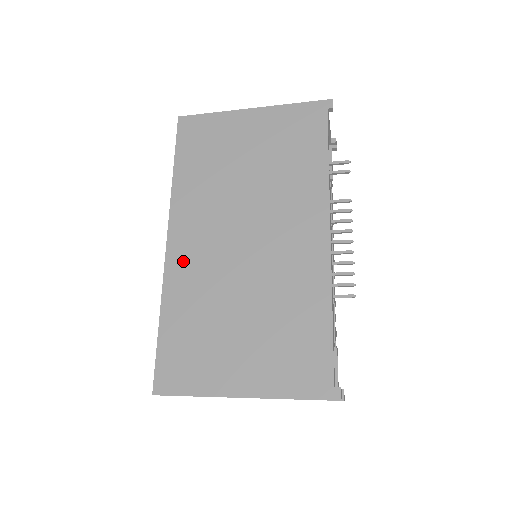
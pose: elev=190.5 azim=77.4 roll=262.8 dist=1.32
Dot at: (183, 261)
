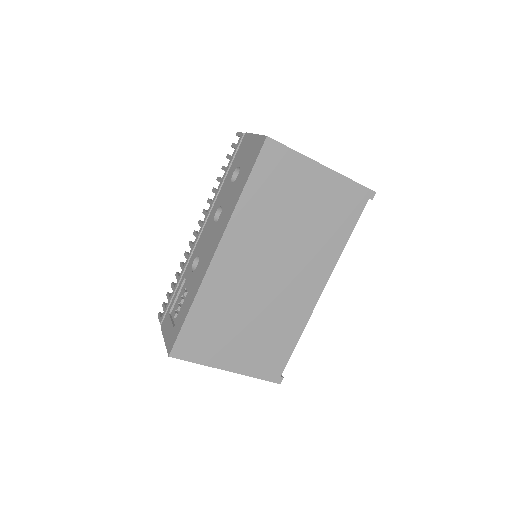
Dot at: (223, 272)
